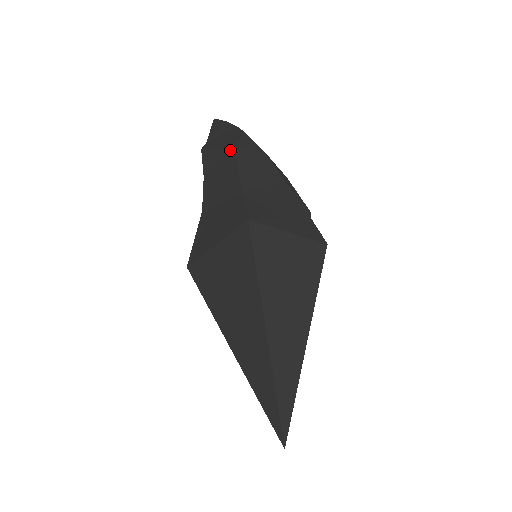
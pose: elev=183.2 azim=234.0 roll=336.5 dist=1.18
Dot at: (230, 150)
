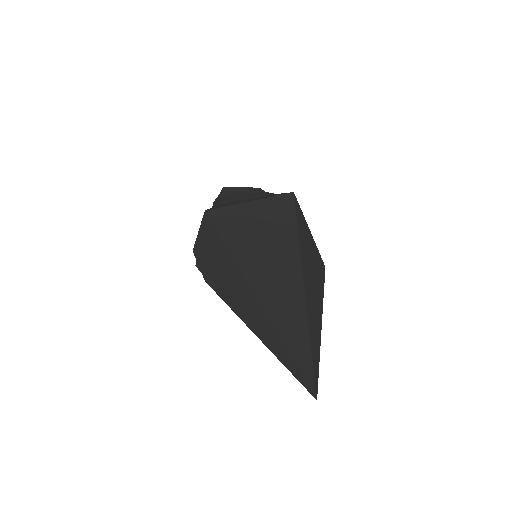
Dot at: (257, 188)
